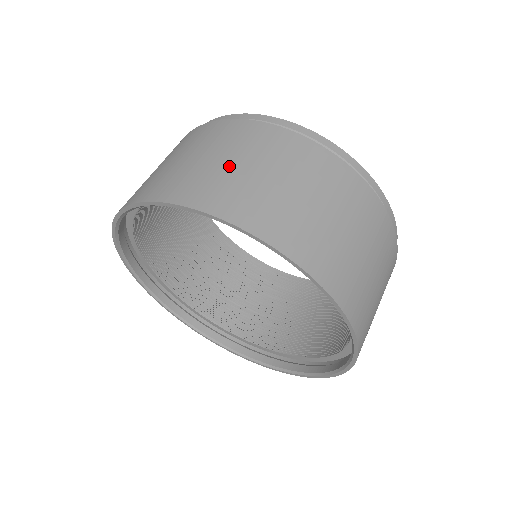
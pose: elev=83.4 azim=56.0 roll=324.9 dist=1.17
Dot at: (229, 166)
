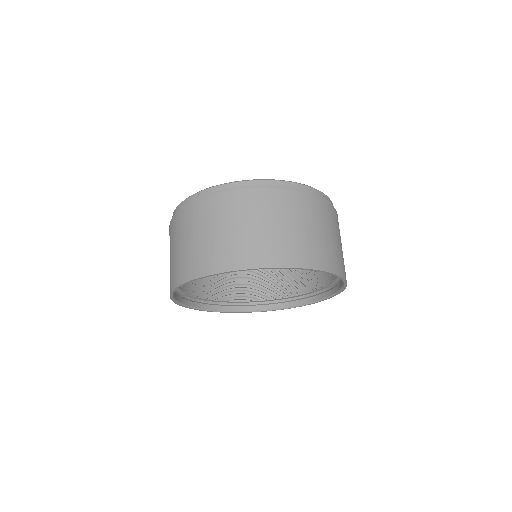
Dot at: (209, 238)
